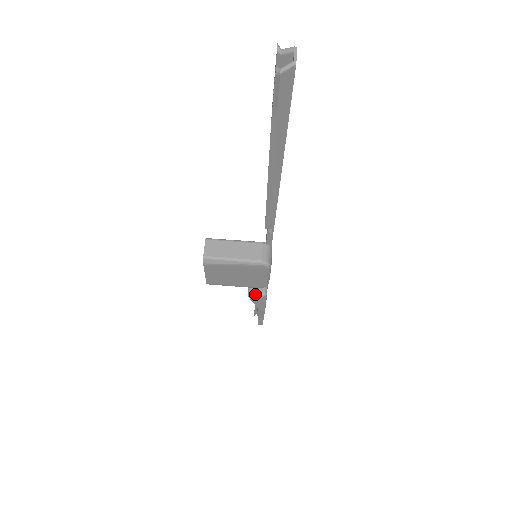
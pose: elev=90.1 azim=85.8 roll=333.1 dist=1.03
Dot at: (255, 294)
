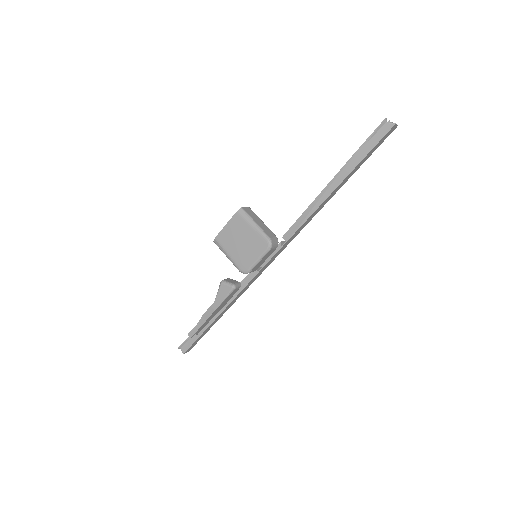
Dot at: (228, 282)
